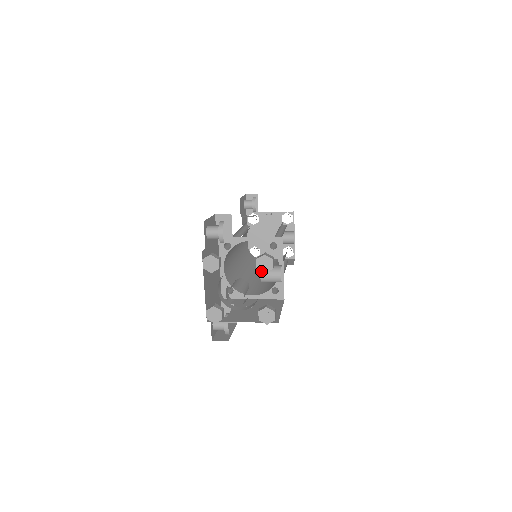
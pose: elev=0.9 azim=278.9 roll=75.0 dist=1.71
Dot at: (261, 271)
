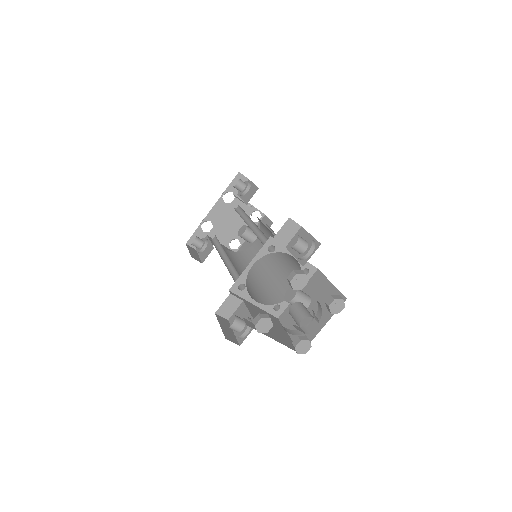
Dot at: (297, 294)
